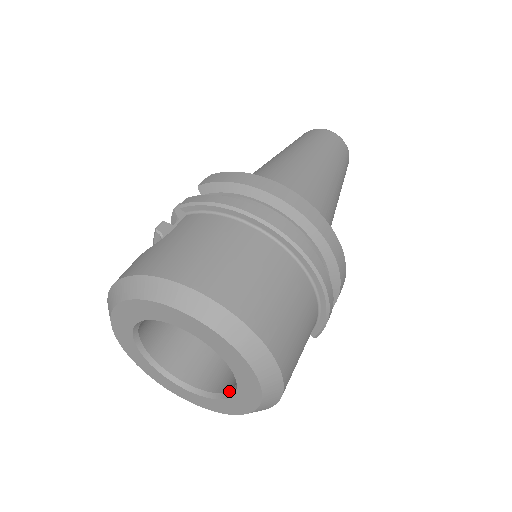
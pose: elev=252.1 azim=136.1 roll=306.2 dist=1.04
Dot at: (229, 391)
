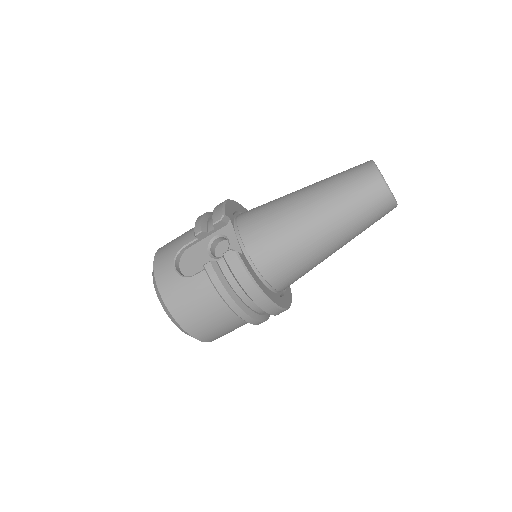
Dot at: occluded
